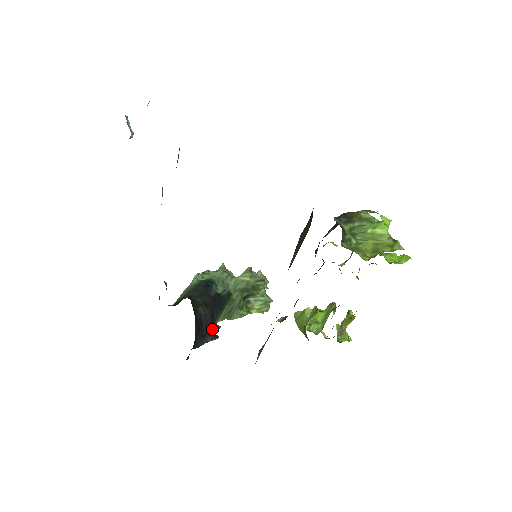
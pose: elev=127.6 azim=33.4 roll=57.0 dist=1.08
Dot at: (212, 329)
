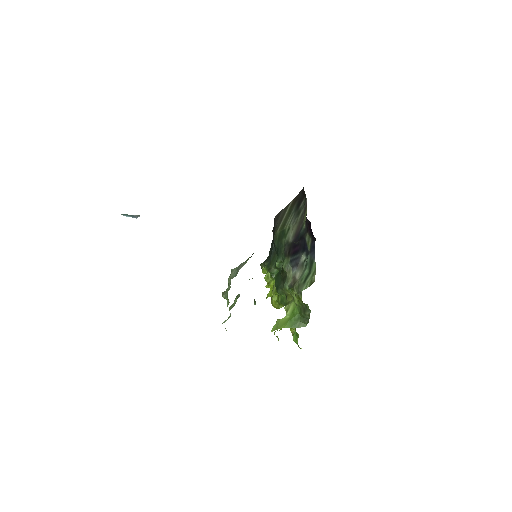
Dot at: occluded
